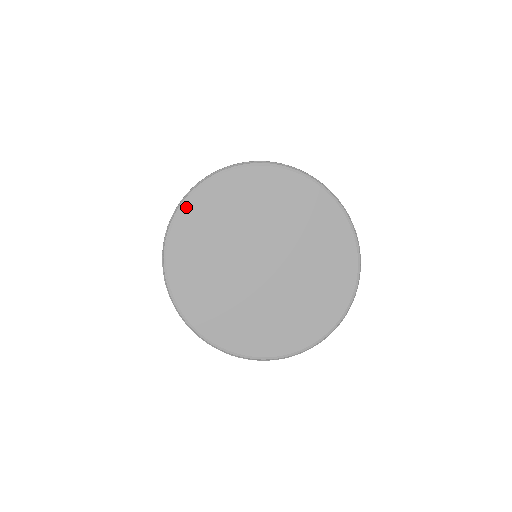
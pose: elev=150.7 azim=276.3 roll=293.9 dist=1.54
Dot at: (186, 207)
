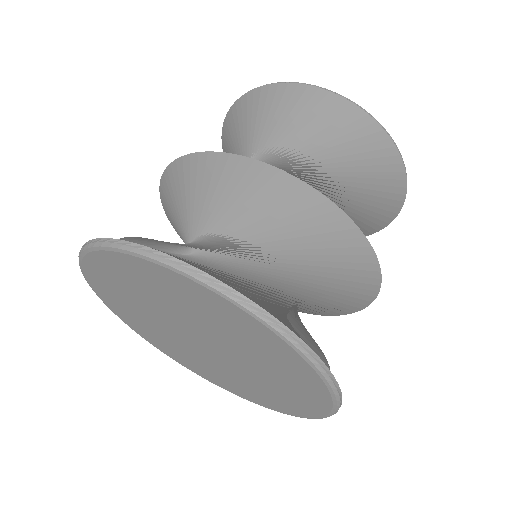
Dot at: (86, 263)
